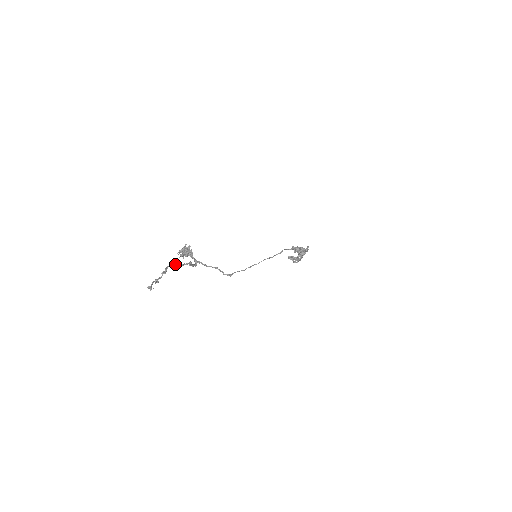
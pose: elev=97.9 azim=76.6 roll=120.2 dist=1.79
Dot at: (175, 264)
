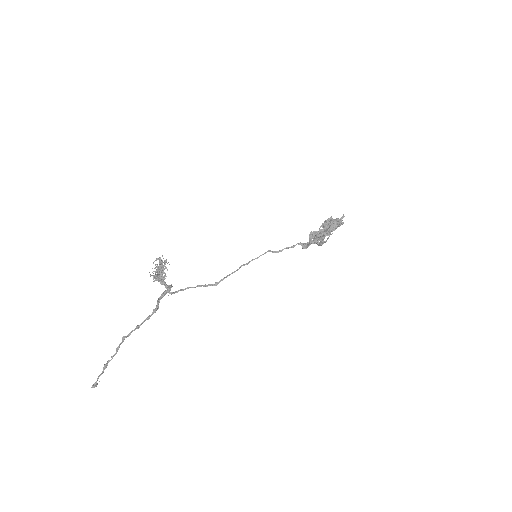
Dot at: occluded
